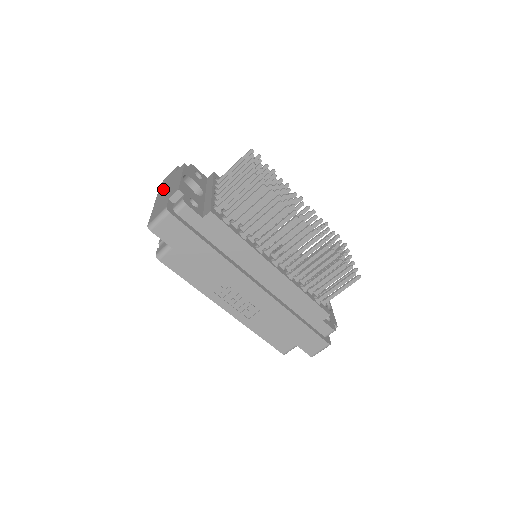
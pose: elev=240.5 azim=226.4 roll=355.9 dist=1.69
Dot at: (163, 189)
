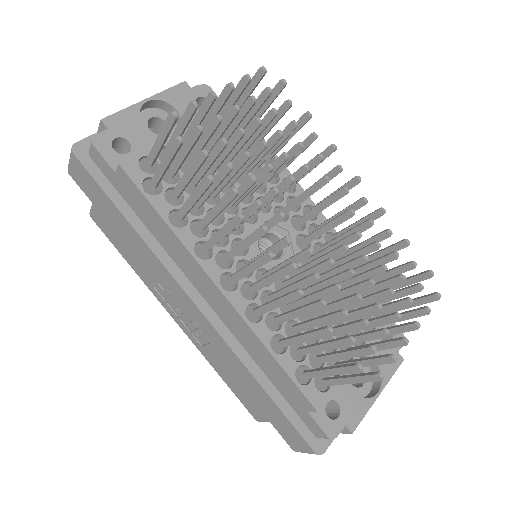
Dot at: occluded
